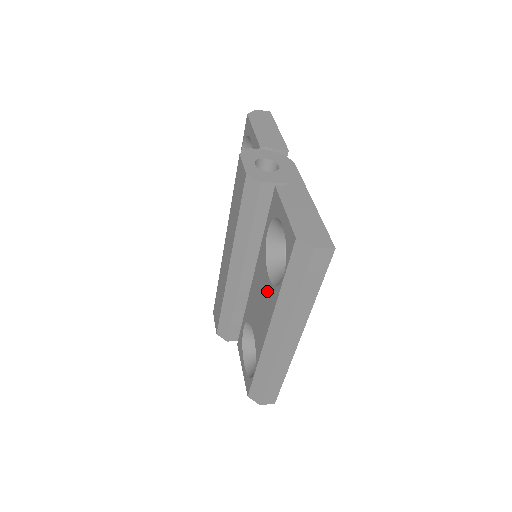
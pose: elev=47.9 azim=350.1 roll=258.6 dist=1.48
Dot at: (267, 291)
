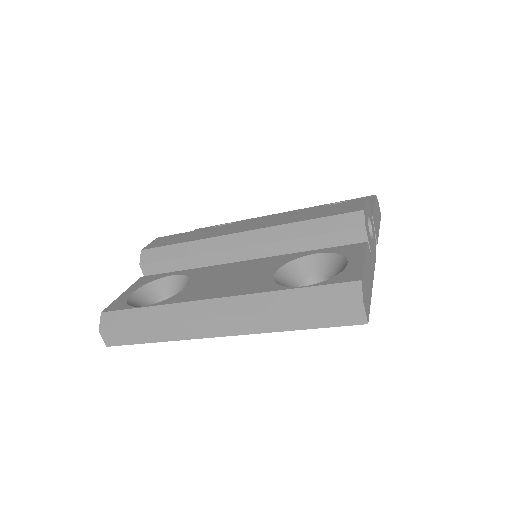
Dot at: (258, 279)
